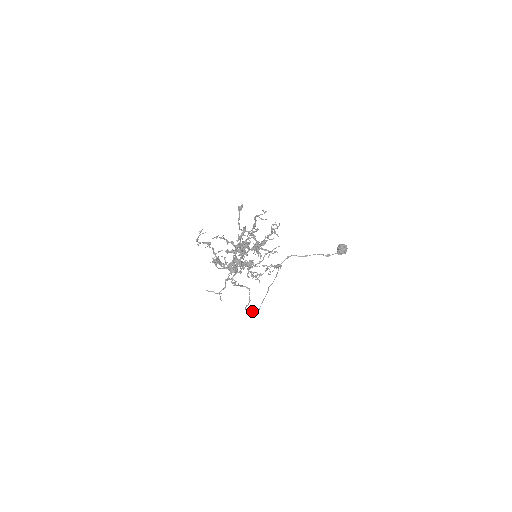
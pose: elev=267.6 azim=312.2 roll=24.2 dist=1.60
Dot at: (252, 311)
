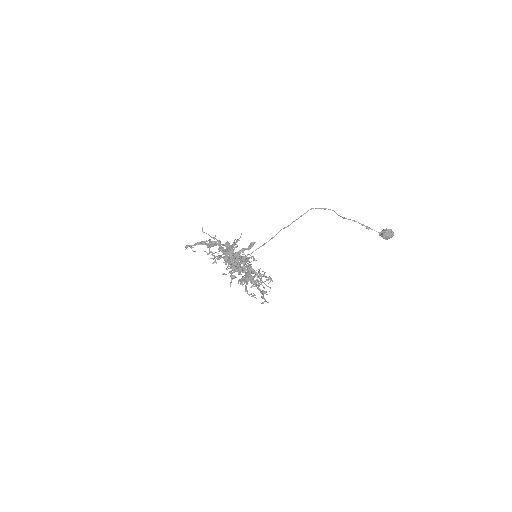
Dot at: (242, 254)
